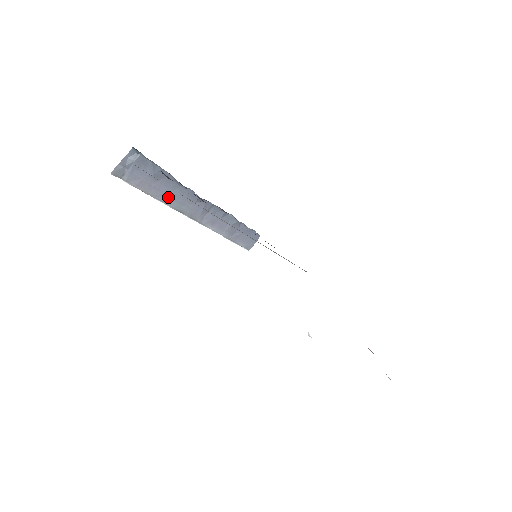
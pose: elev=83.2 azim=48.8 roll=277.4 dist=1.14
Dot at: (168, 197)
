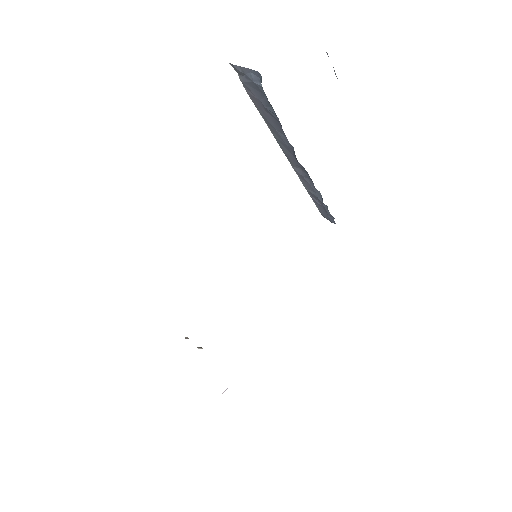
Dot at: (273, 128)
